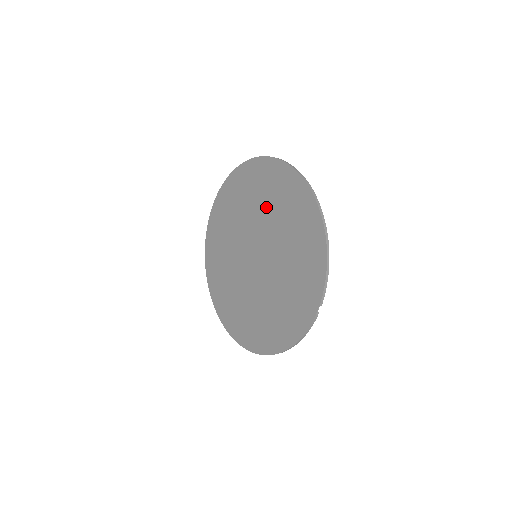
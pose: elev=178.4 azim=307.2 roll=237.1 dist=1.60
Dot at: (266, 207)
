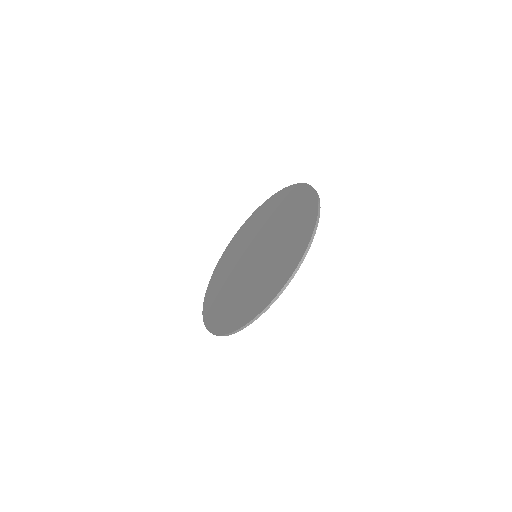
Dot at: (239, 251)
